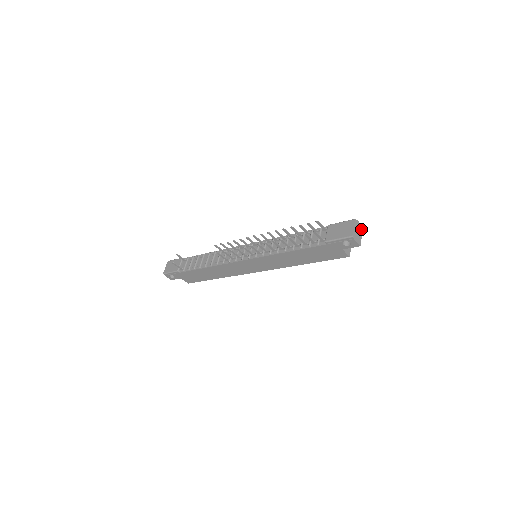
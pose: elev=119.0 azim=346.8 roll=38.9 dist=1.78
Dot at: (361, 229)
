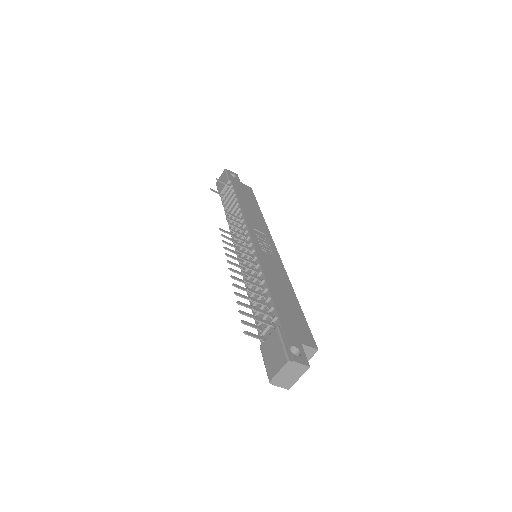
Dot at: (302, 370)
